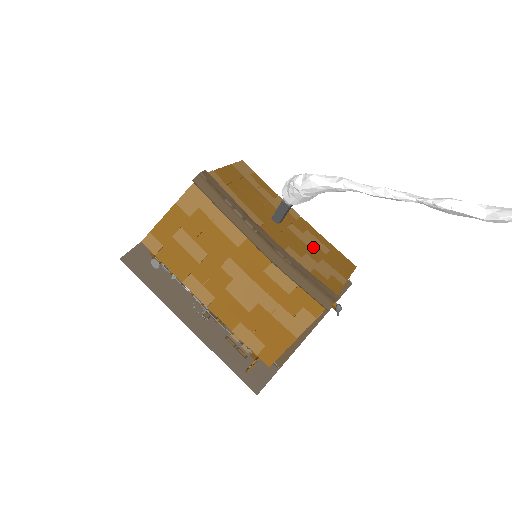
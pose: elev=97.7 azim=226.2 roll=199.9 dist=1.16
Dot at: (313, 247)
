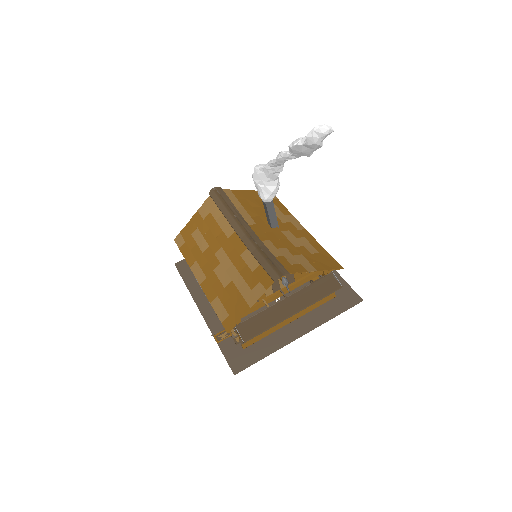
Dot at: (299, 247)
